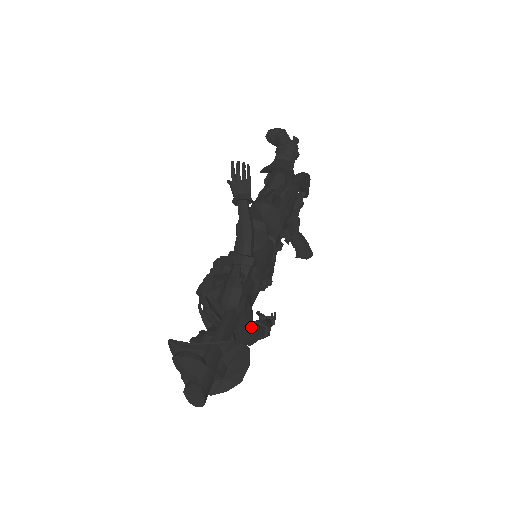
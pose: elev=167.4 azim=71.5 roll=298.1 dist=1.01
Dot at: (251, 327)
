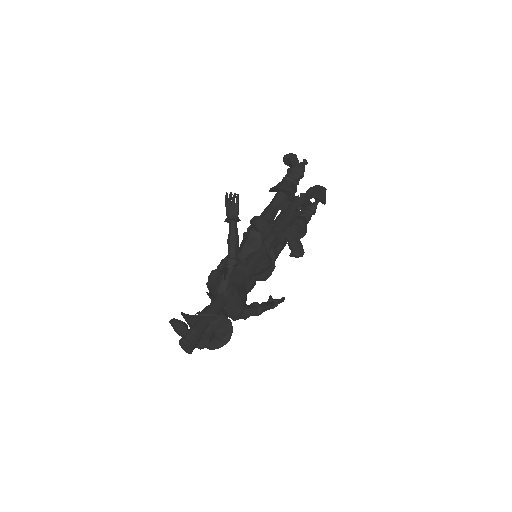
Dot at: (241, 306)
